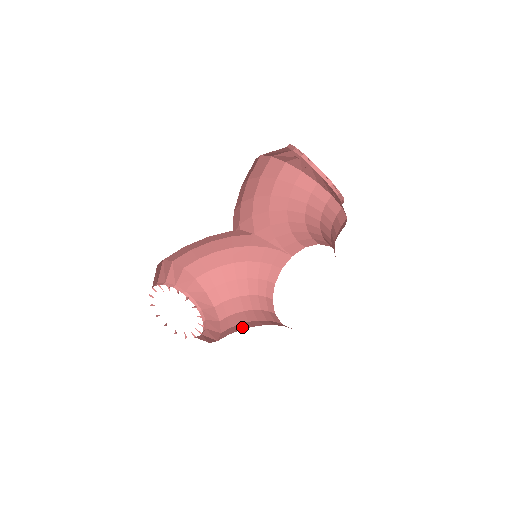
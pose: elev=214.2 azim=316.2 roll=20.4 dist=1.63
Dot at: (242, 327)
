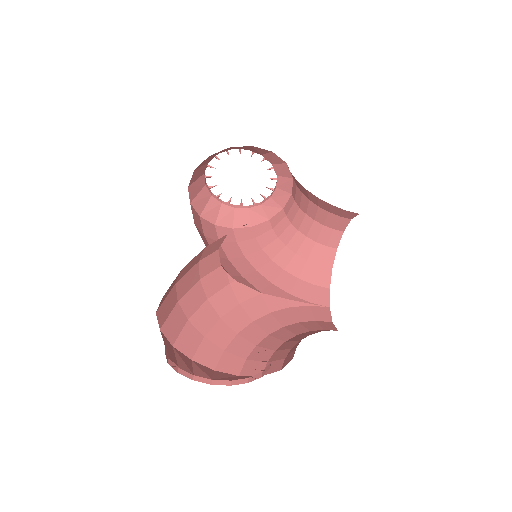
Dot at: occluded
